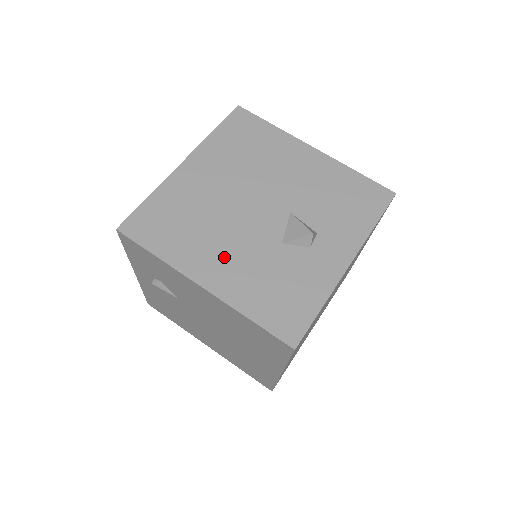
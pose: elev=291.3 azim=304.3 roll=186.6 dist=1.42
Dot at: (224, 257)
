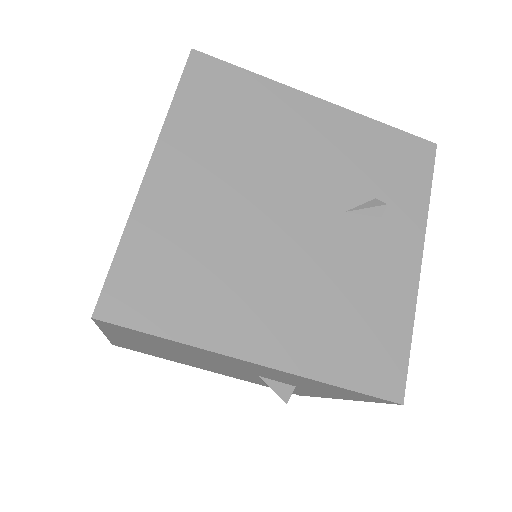
Dot at: (214, 370)
